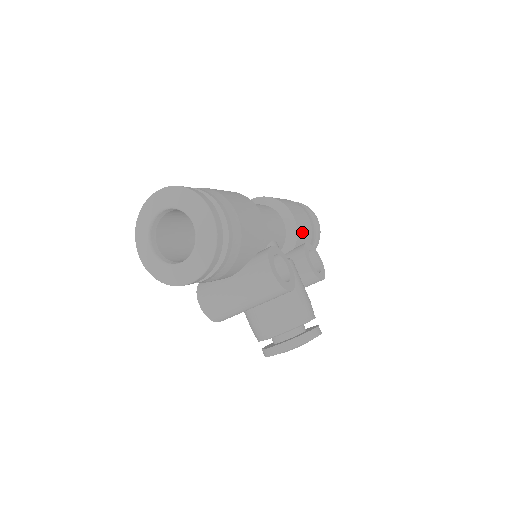
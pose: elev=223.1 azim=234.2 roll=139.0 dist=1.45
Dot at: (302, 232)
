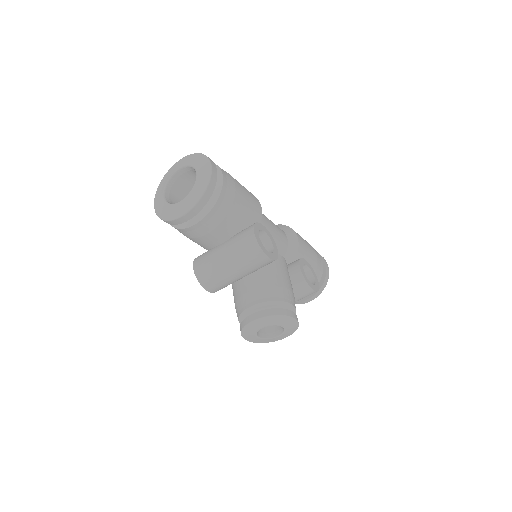
Dot at: (304, 255)
